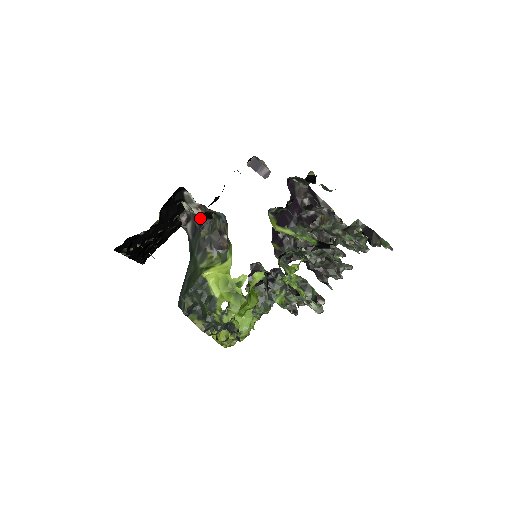
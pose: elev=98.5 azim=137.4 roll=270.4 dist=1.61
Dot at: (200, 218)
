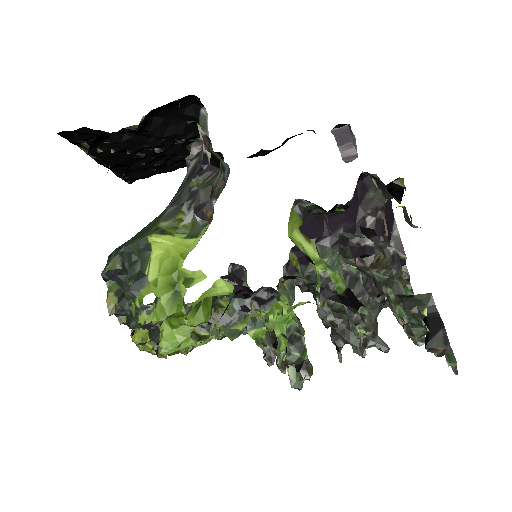
Dot at: (206, 158)
